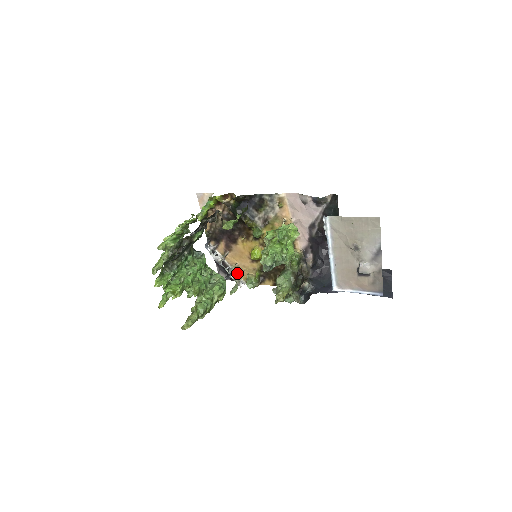
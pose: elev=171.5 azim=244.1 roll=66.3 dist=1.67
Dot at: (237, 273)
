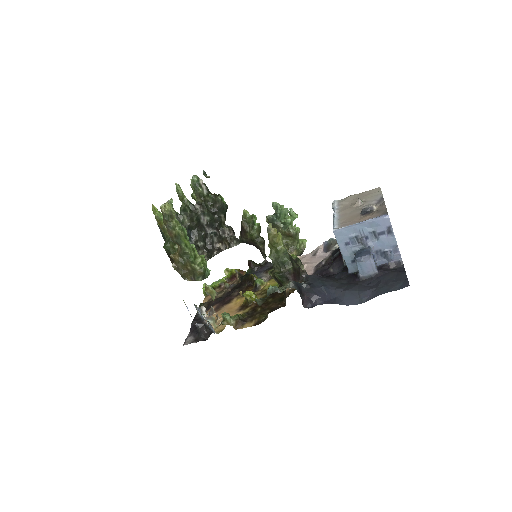
Dot at: occluded
